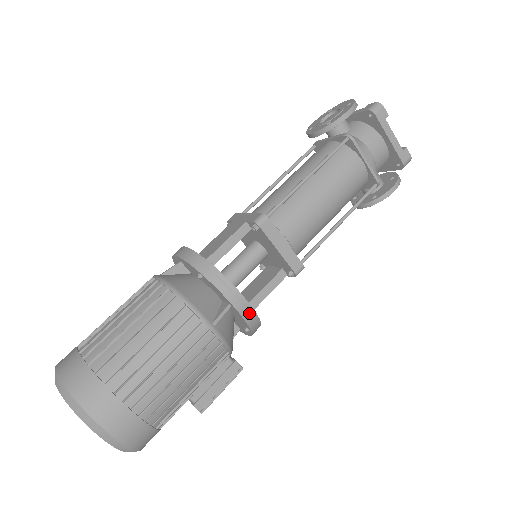
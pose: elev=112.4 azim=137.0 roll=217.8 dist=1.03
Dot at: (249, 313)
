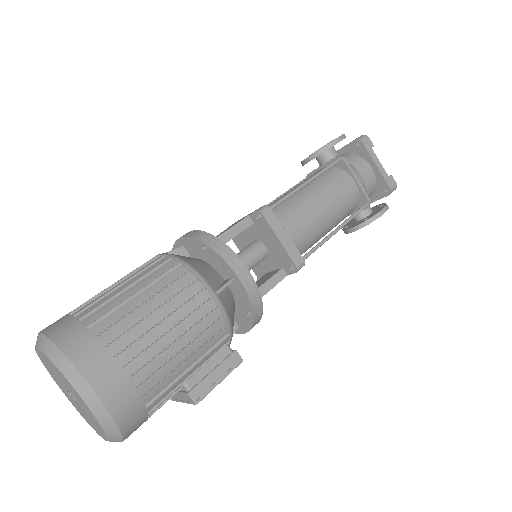
Dot at: (253, 289)
